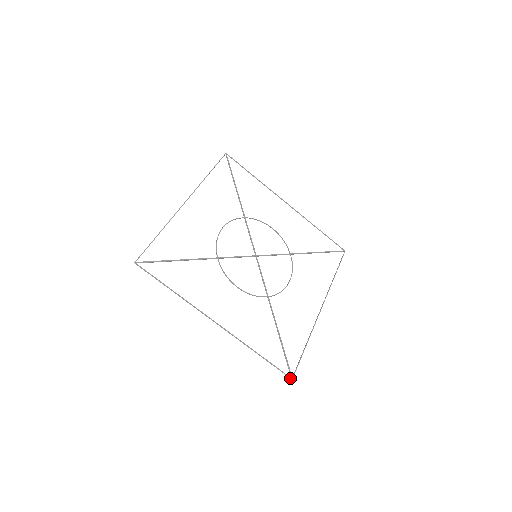
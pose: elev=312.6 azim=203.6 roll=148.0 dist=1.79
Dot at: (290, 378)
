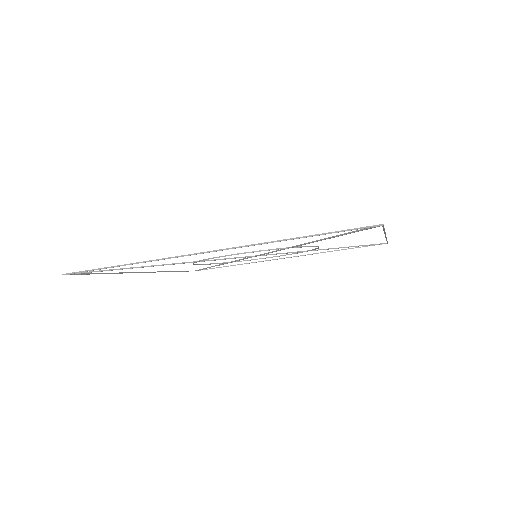
Dot at: (378, 226)
